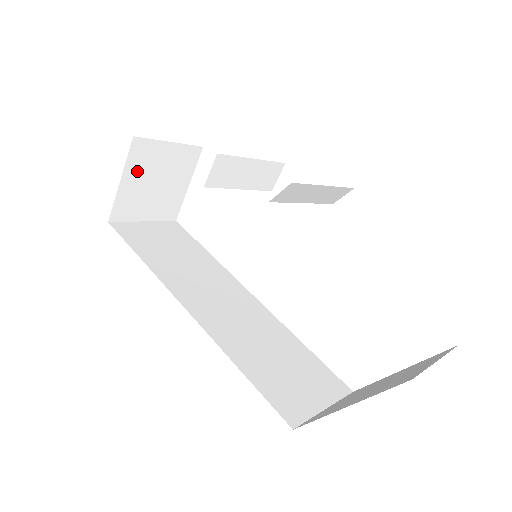
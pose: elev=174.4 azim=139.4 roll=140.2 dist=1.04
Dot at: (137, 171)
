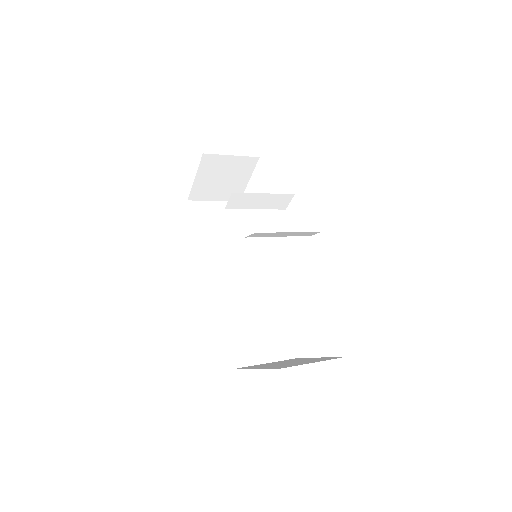
Dot at: (207, 172)
